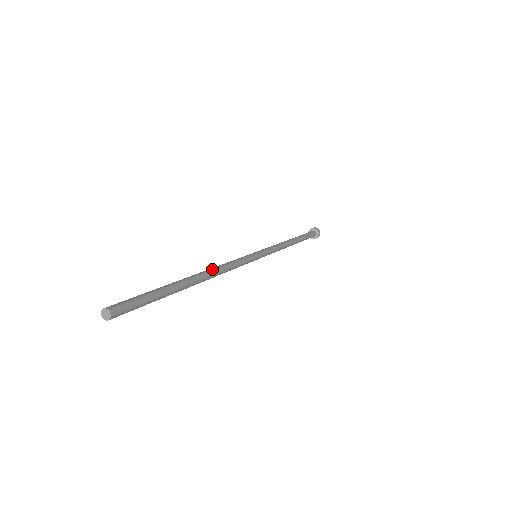
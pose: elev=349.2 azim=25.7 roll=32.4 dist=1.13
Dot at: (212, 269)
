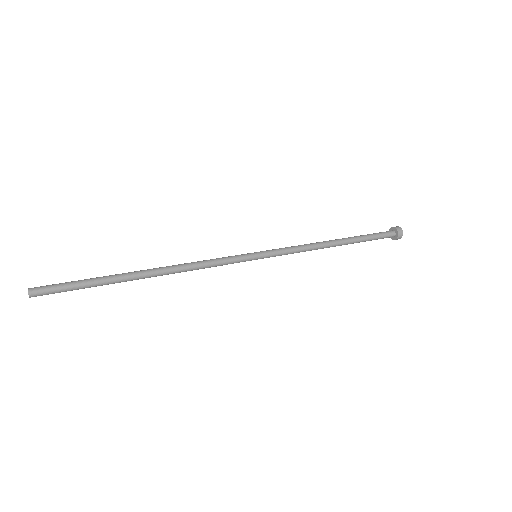
Dot at: (171, 266)
